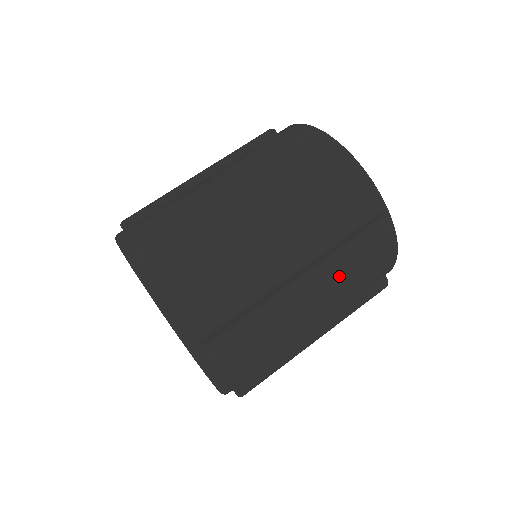
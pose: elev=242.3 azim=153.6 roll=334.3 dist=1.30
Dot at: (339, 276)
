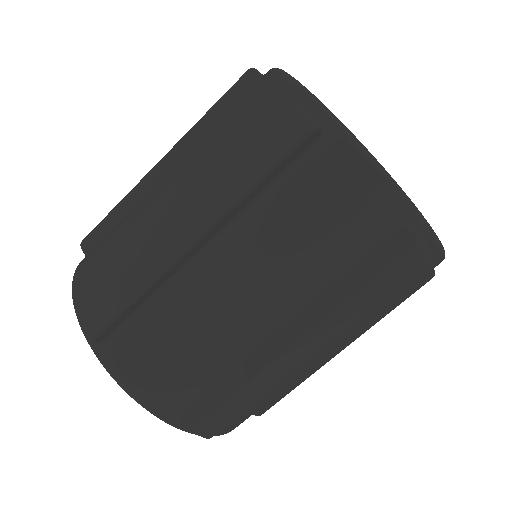
Dot at: (257, 215)
